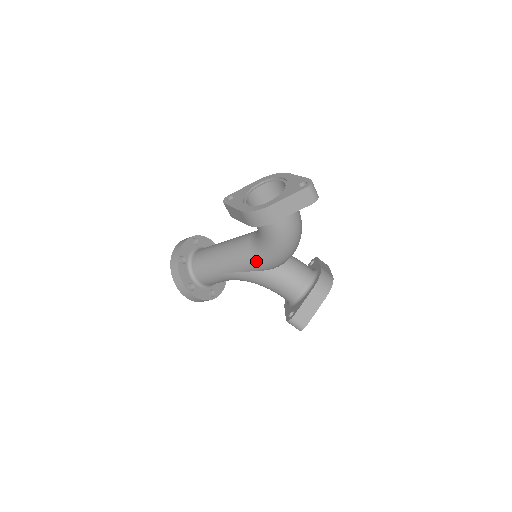
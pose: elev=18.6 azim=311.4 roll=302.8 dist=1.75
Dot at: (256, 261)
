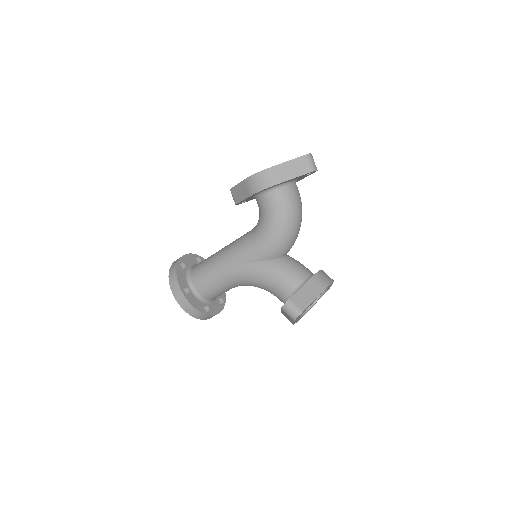
Dot at: (255, 246)
